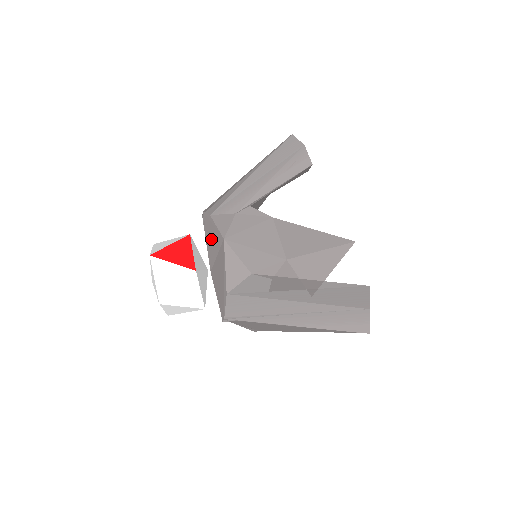
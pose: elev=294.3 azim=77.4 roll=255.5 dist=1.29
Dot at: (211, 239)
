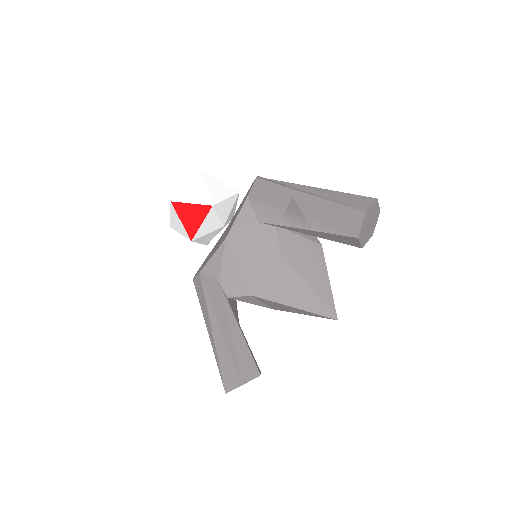
Dot at: (237, 212)
